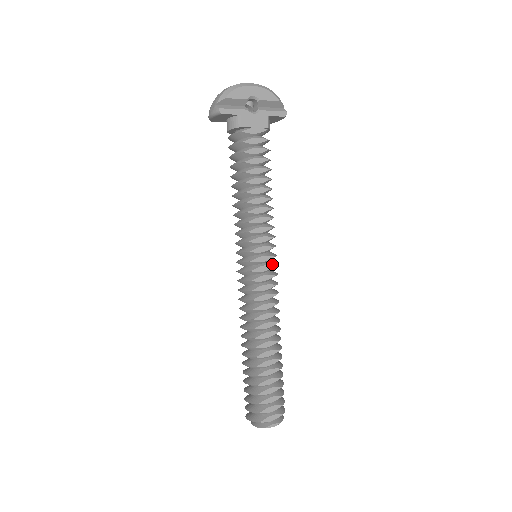
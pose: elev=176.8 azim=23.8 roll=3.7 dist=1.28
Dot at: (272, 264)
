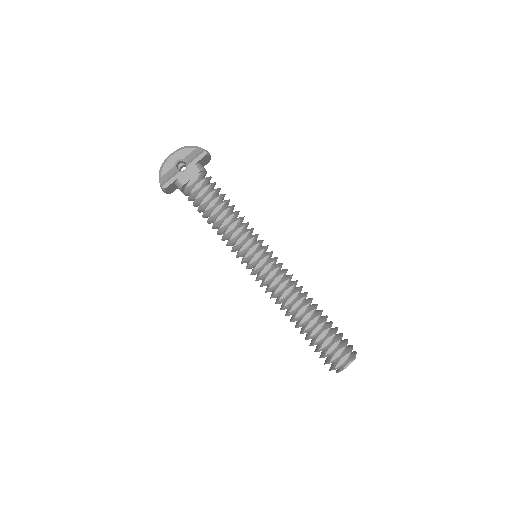
Dot at: (267, 255)
